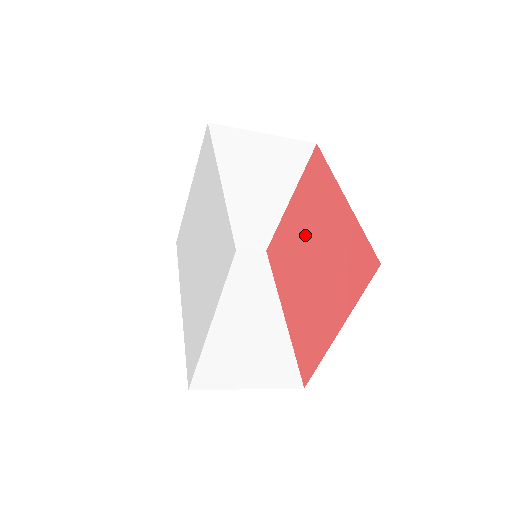
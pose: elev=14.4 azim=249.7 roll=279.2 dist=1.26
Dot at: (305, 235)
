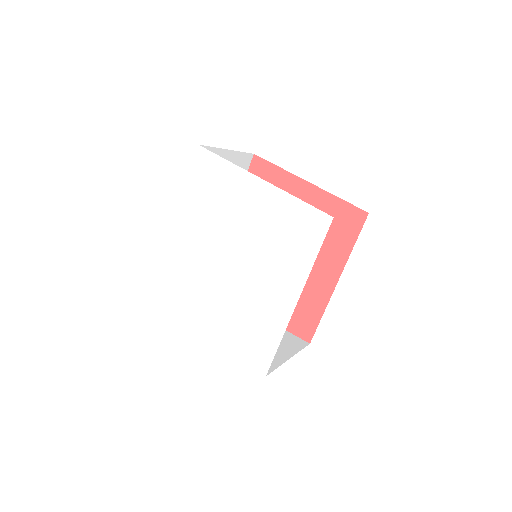
Dot at: occluded
